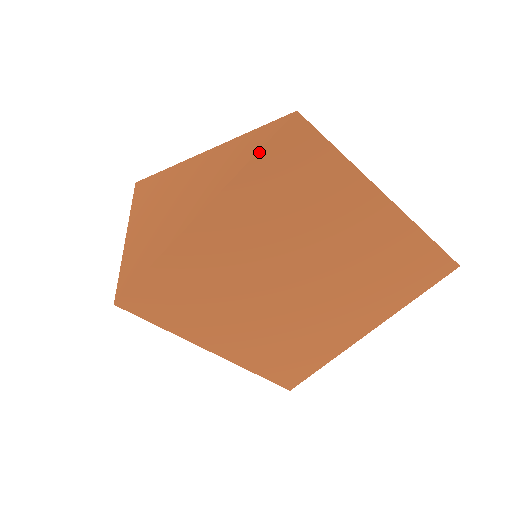
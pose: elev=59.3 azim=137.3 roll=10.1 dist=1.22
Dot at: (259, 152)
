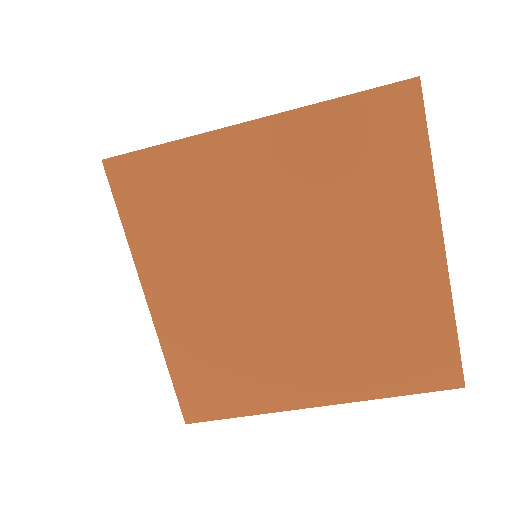
Dot at: (358, 94)
